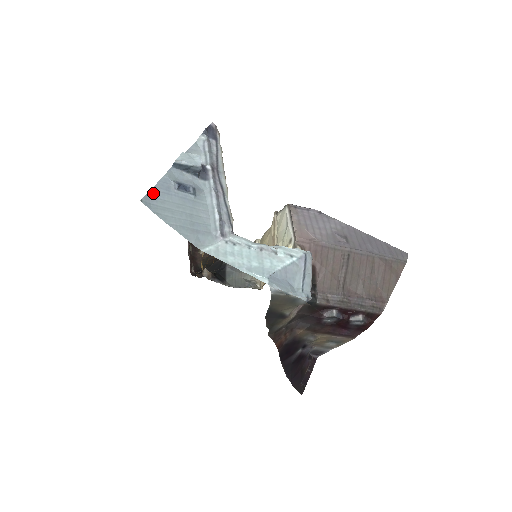
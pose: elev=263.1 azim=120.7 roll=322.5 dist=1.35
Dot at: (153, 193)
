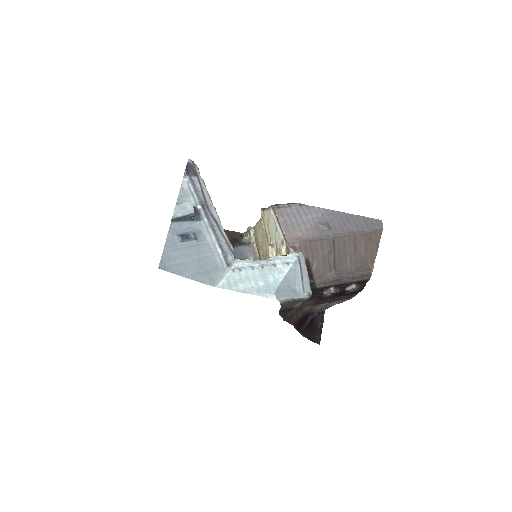
Dot at: (165, 255)
